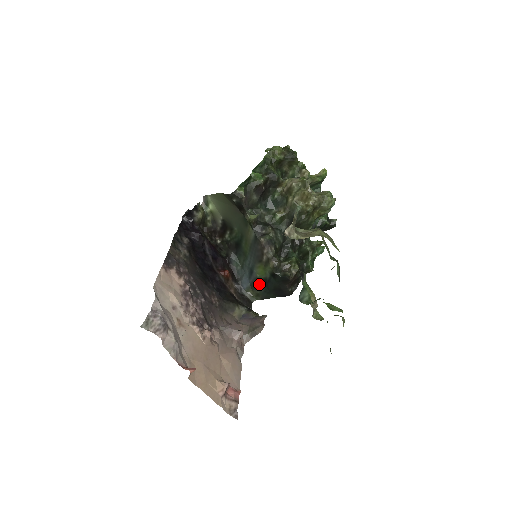
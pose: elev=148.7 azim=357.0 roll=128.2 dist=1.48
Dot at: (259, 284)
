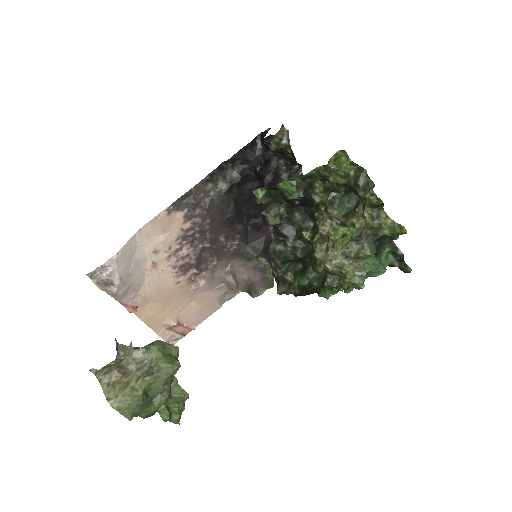
Dot at: occluded
